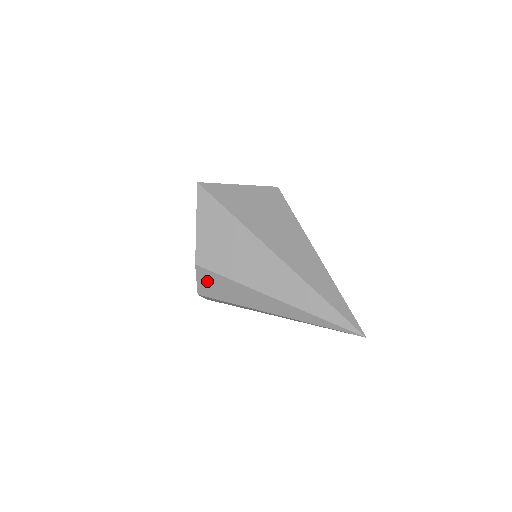
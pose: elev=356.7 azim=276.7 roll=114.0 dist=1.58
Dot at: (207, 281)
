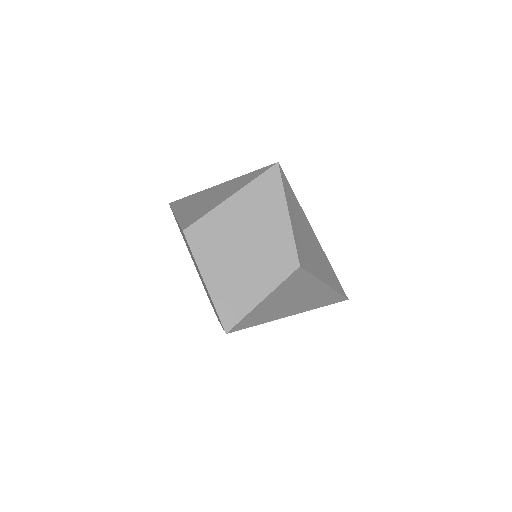
Dot at: occluded
